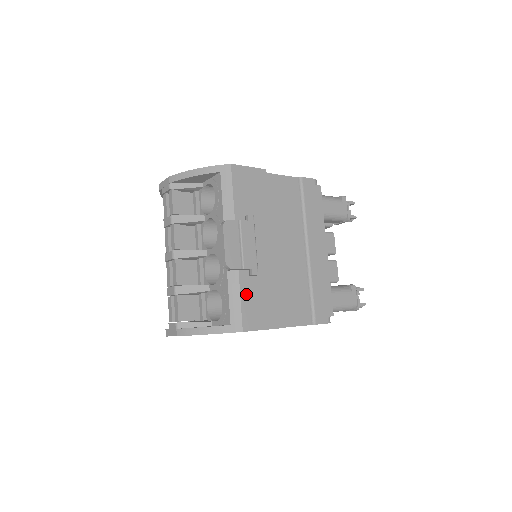
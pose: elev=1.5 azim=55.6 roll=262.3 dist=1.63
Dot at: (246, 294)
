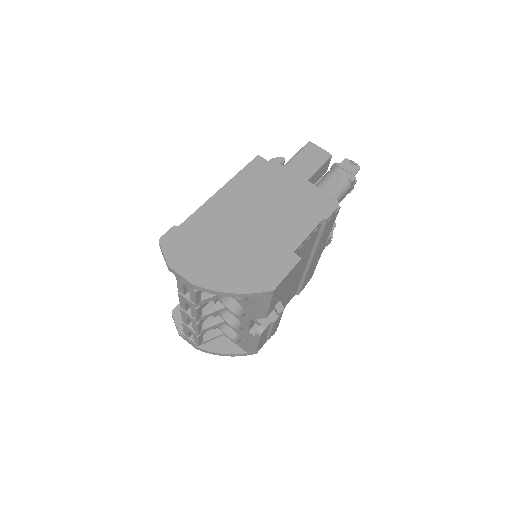
Dot at: occluded
